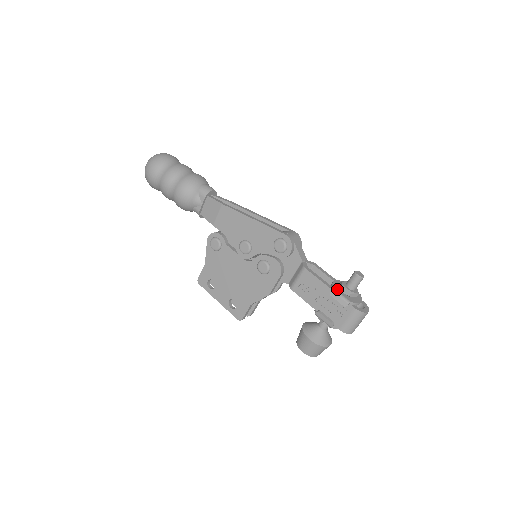
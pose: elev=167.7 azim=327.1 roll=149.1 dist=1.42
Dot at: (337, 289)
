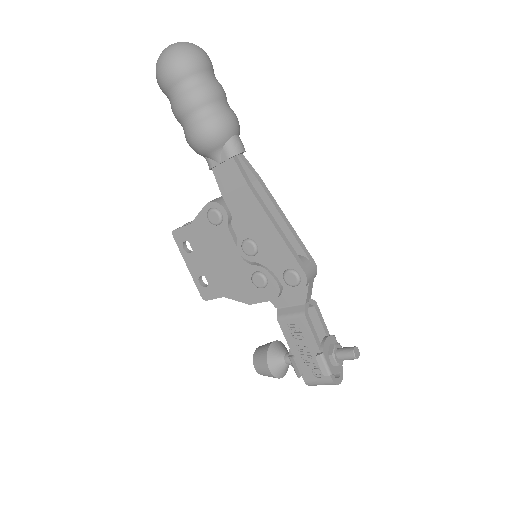
Dot at: (326, 354)
